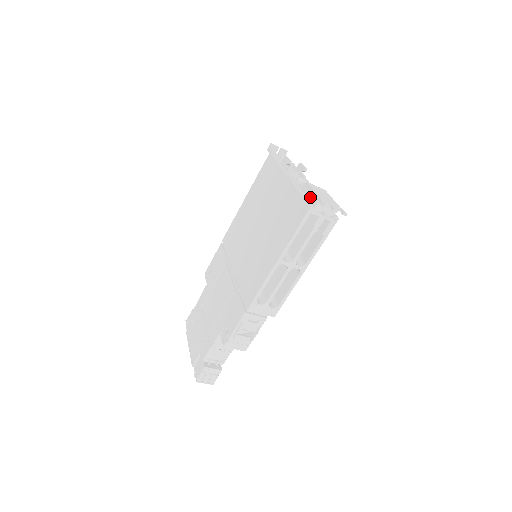
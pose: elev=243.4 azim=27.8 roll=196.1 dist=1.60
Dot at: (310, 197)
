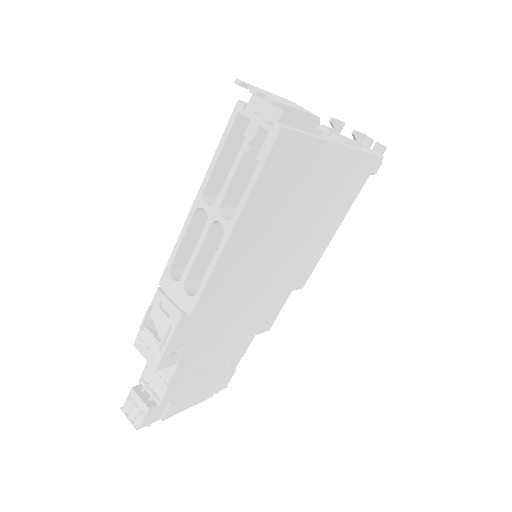
Dot at: occluded
